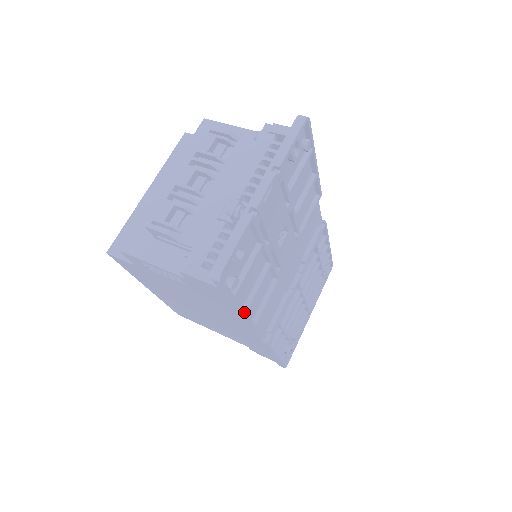
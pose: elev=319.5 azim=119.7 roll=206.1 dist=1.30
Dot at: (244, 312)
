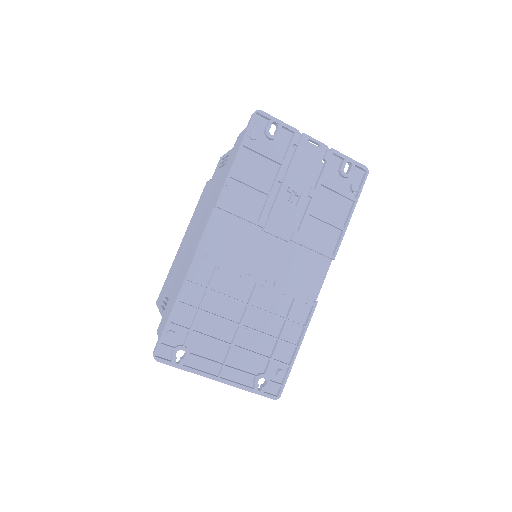
Dot at: (232, 170)
